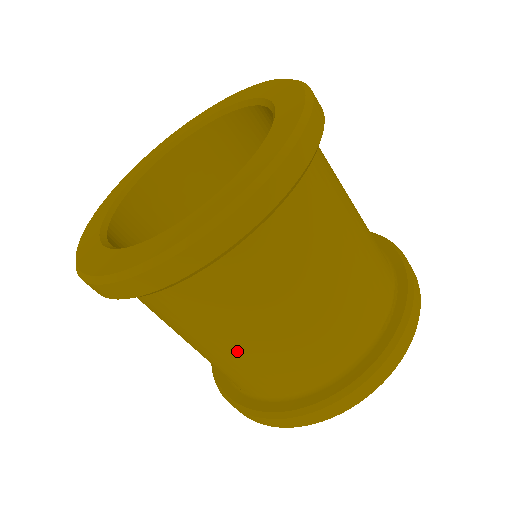
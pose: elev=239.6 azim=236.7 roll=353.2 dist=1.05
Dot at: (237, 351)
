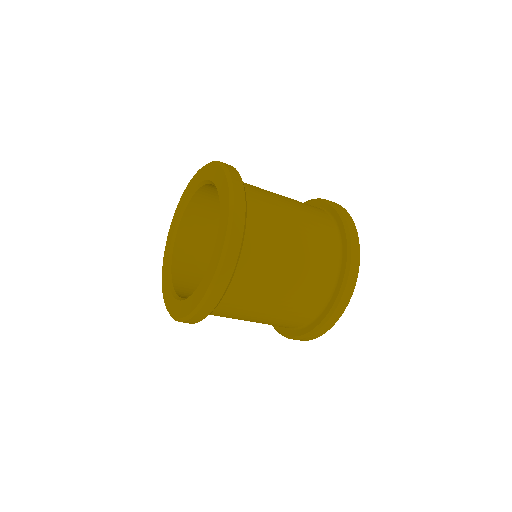
Dot at: (297, 254)
